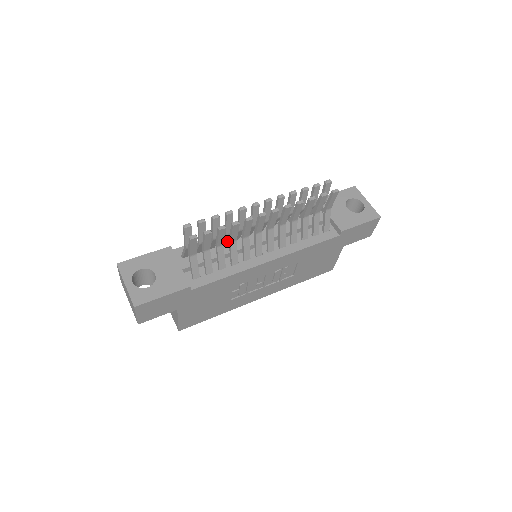
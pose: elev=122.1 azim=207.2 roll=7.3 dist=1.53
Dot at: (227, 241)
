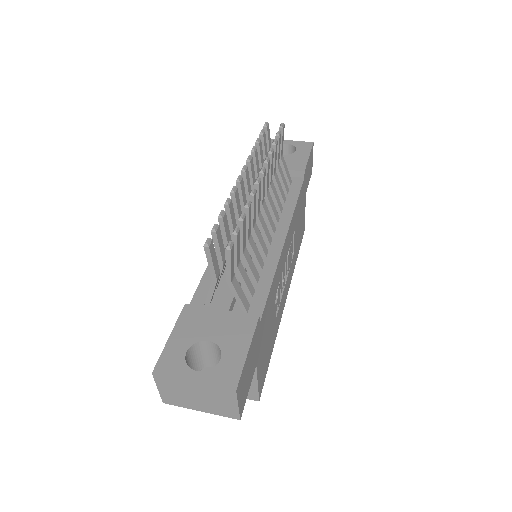
Dot at: occluded
